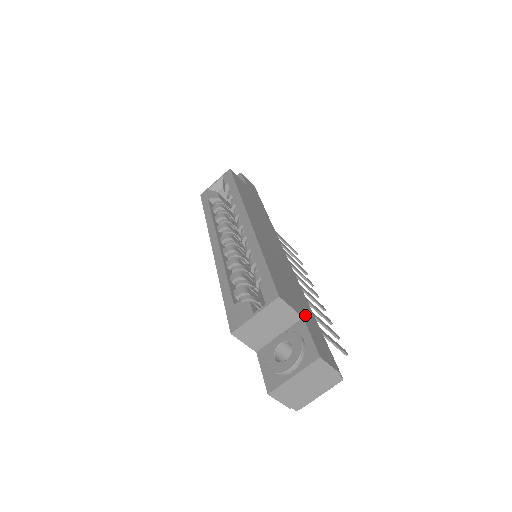
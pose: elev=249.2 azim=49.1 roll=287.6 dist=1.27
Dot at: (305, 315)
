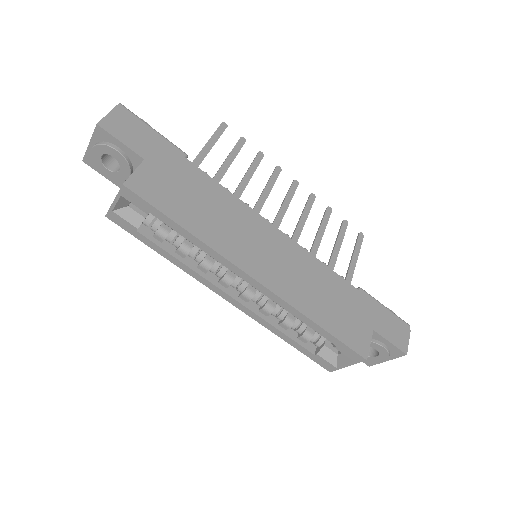
Dot at: (368, 319)
